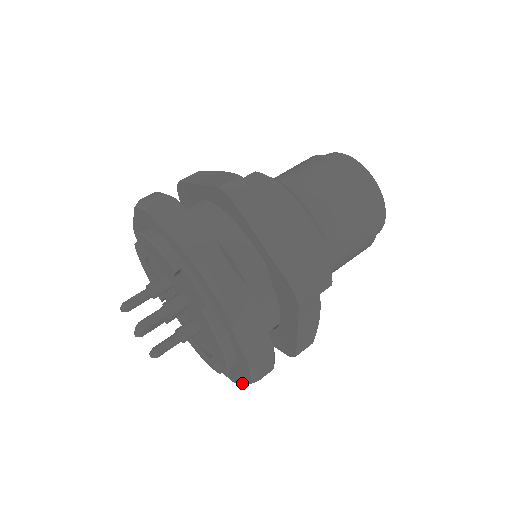
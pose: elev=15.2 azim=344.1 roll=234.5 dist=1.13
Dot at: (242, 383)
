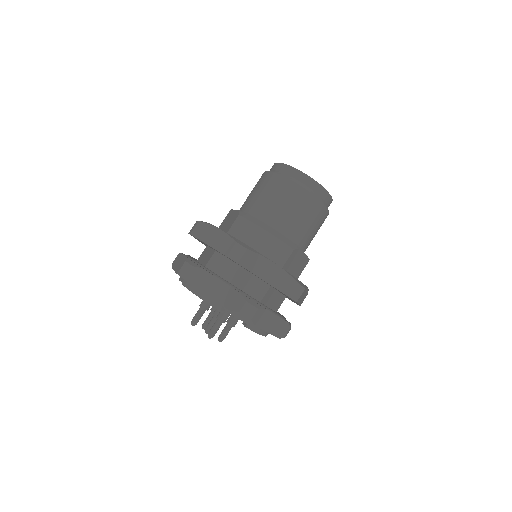
Dot at: occluded
